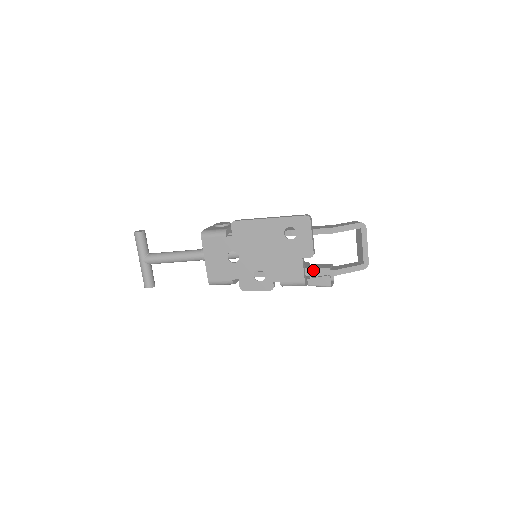
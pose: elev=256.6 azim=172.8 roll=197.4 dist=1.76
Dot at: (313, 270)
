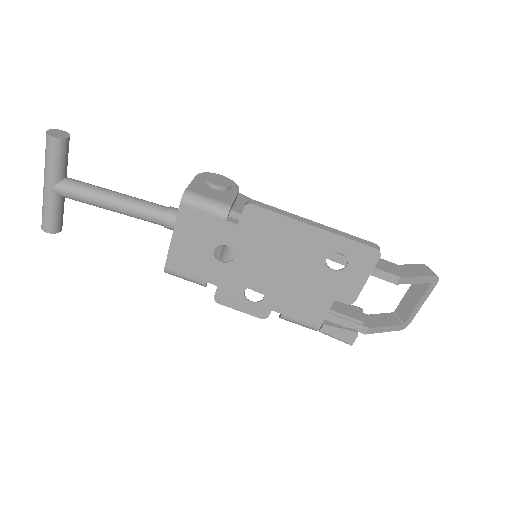
Dot at: (337, 315)
